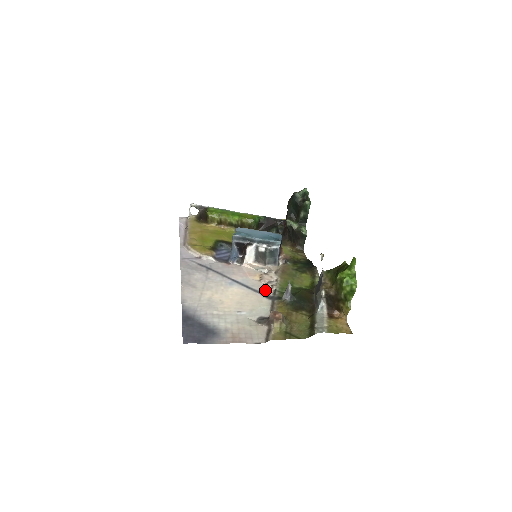
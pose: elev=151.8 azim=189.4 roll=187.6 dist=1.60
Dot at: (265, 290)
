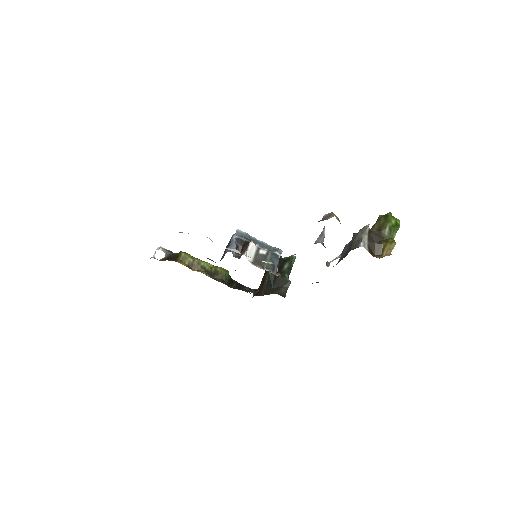
Dot at: occluded
